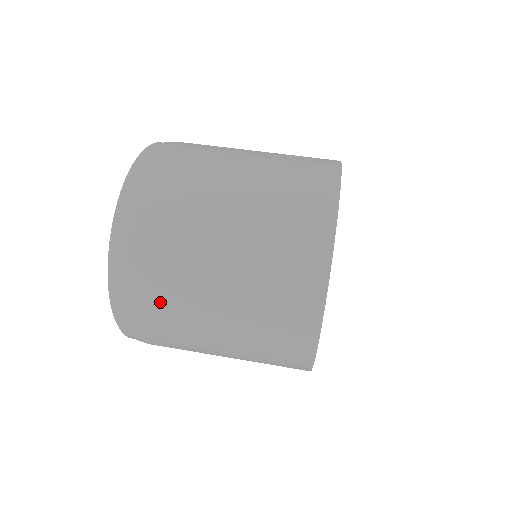
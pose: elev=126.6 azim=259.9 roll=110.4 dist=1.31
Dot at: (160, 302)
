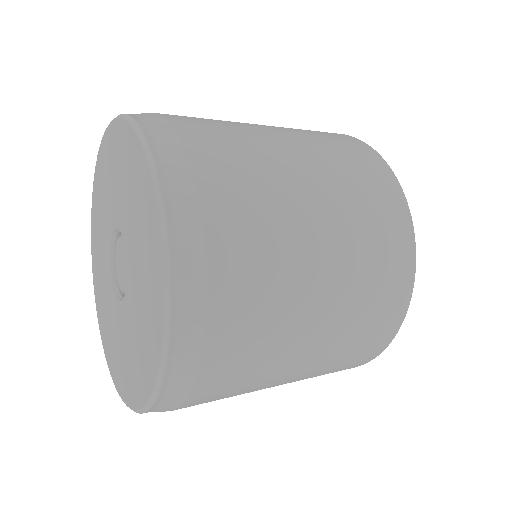
Dot at: (246, 333)
